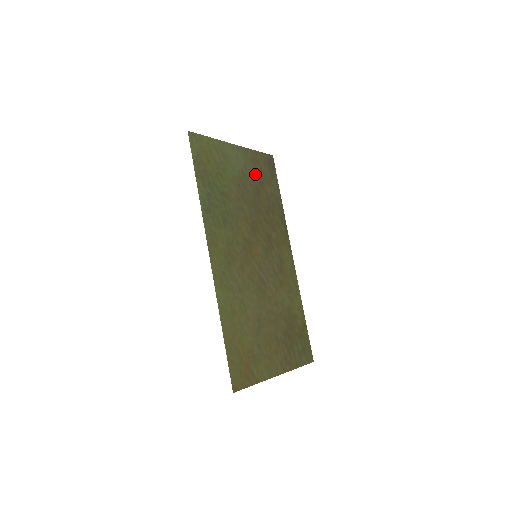
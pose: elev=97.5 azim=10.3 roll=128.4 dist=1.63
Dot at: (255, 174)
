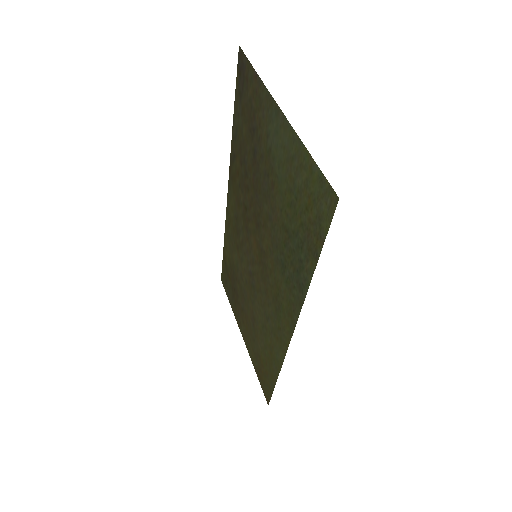
Dot at: (257, 127)
